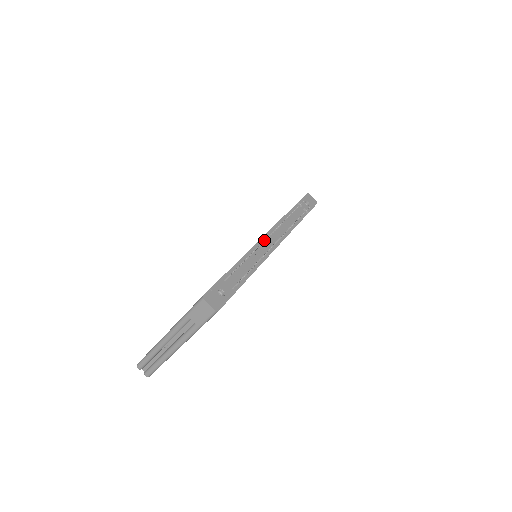
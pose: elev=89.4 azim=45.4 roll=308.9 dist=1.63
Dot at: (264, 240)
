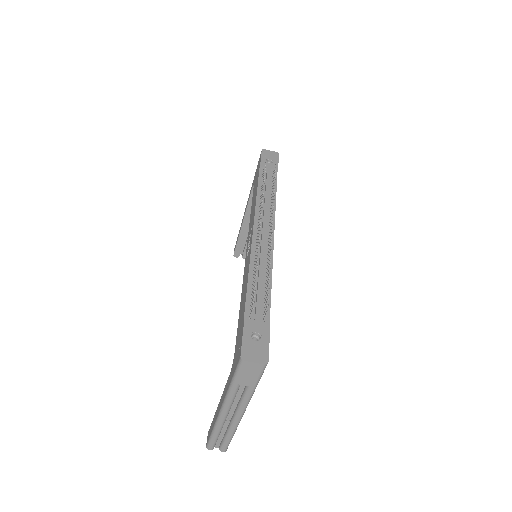
Dot at: (258, 239)
